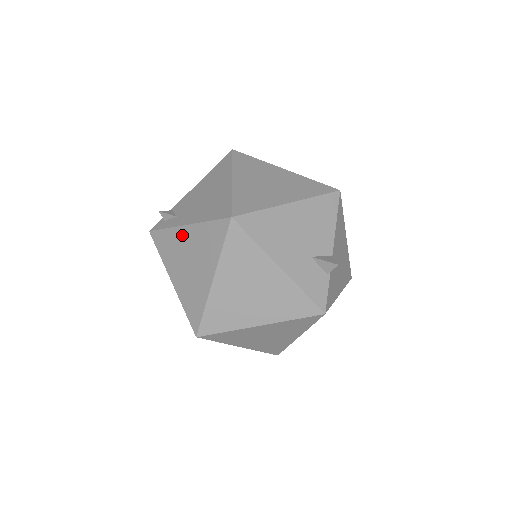
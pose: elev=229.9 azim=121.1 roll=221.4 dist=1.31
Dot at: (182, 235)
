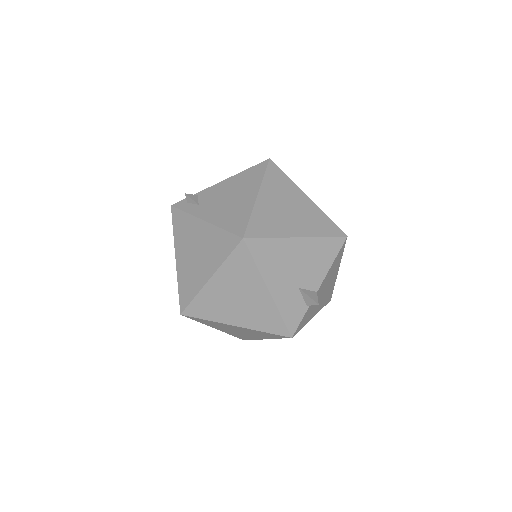
Dot at: (197, 227)
